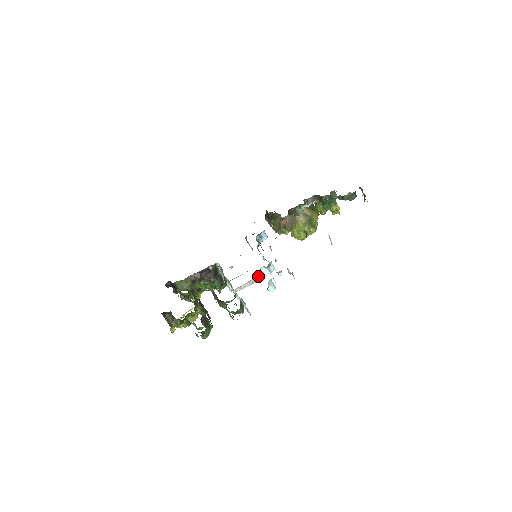
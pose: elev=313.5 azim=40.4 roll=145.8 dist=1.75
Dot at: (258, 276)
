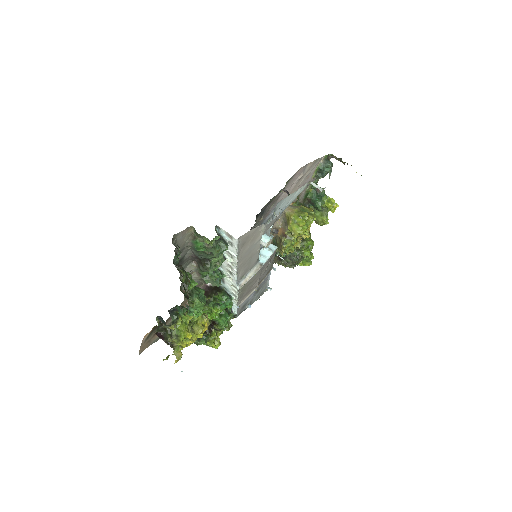
Dot at: (260, 261)
